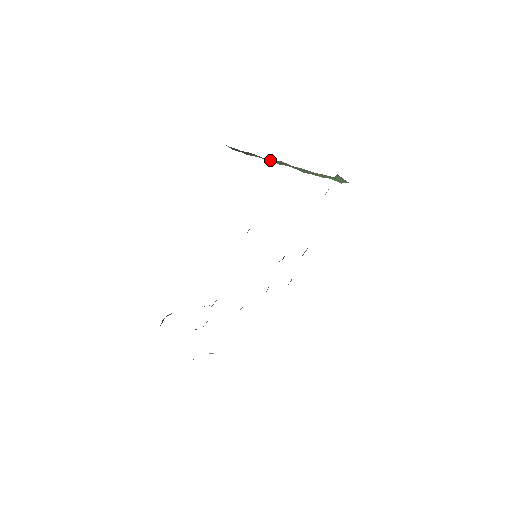
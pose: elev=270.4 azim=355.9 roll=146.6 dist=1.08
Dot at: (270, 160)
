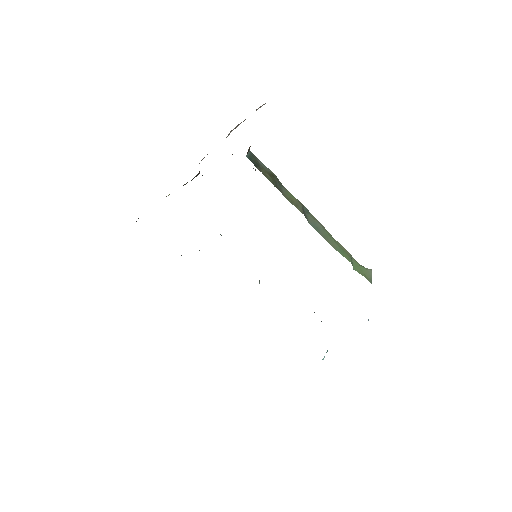
Dot at: (290, 194)
